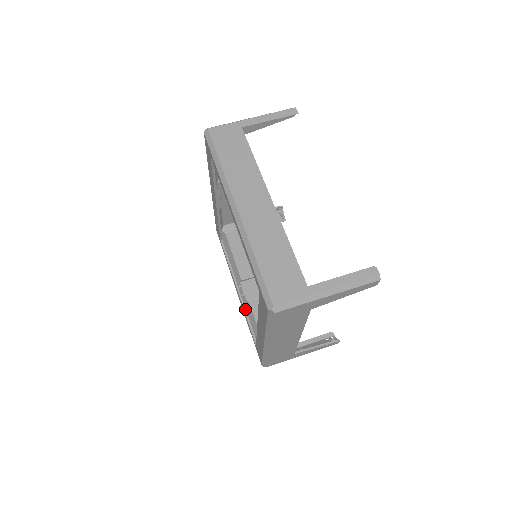
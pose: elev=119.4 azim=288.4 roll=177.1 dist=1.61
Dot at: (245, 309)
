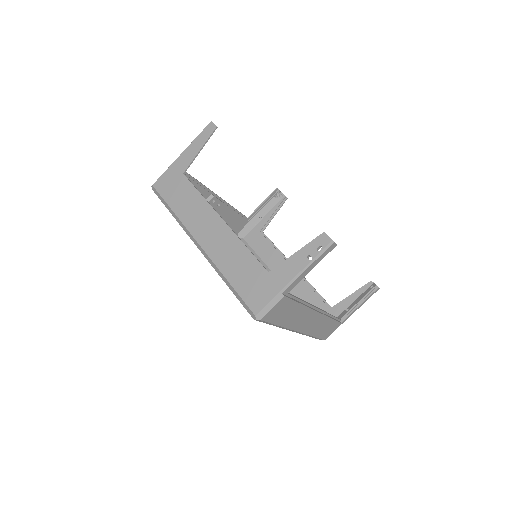
Dot at: occluded
